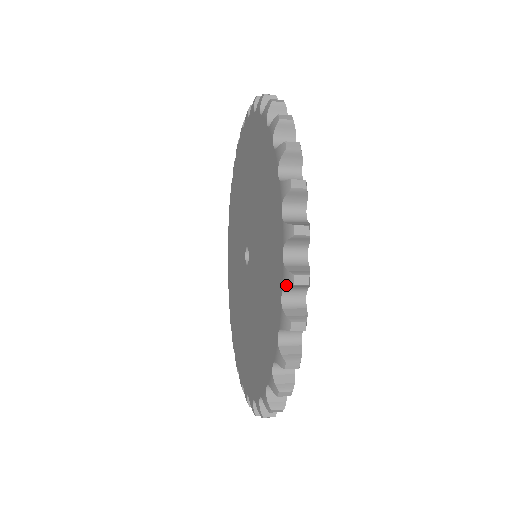
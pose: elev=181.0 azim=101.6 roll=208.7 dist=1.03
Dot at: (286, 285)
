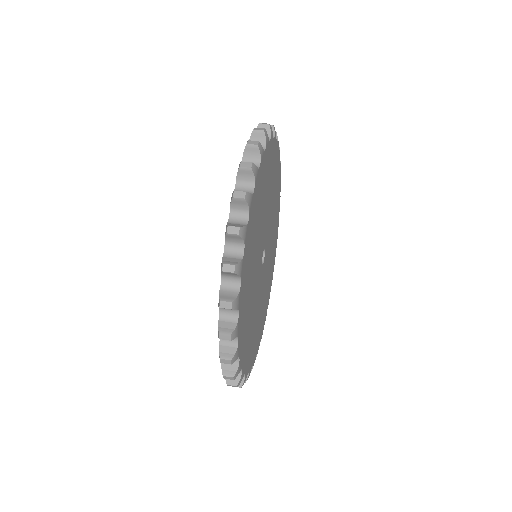
Dot at: occluded
